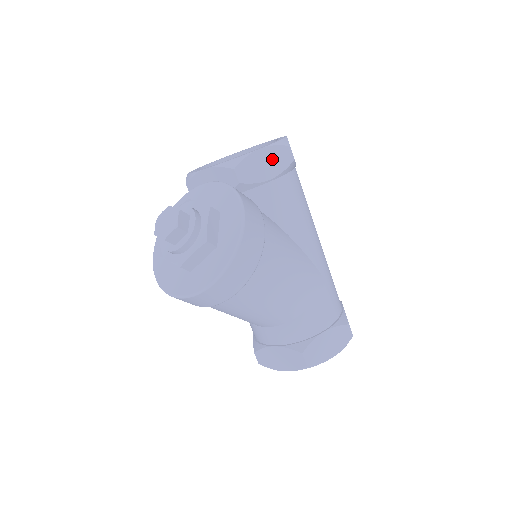
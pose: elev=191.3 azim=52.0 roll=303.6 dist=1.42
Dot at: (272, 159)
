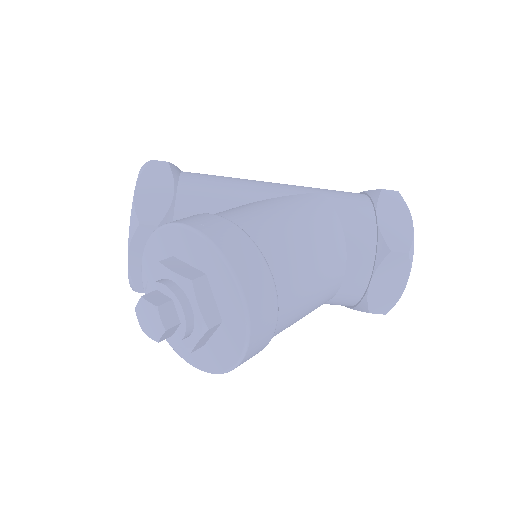
Dot at: (153, 183)
